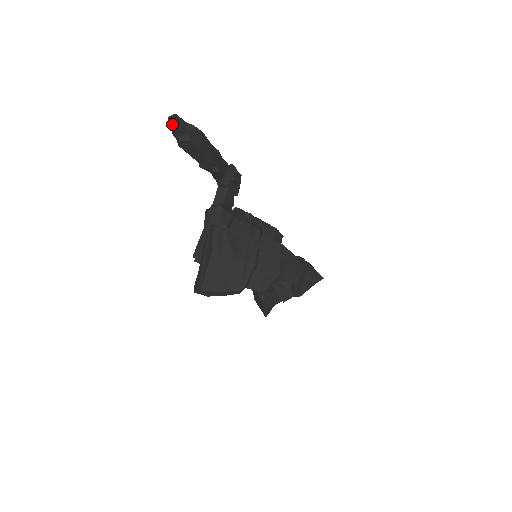
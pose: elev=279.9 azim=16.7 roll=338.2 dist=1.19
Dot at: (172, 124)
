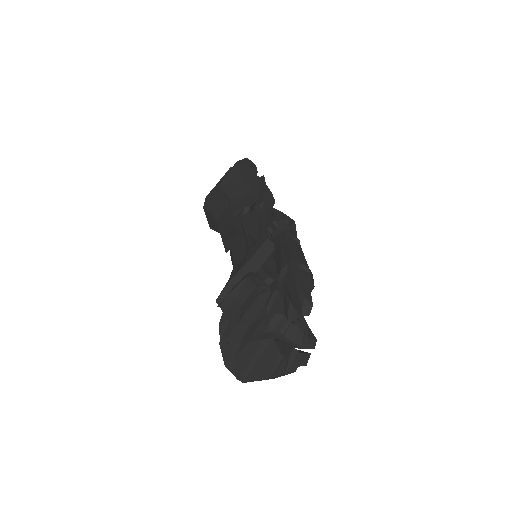
Dot at: (303, 312)
